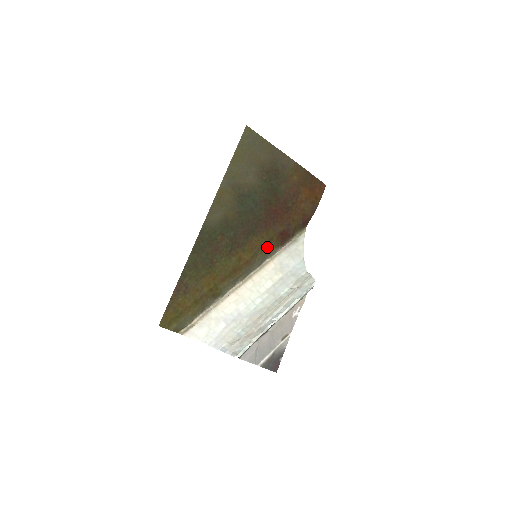
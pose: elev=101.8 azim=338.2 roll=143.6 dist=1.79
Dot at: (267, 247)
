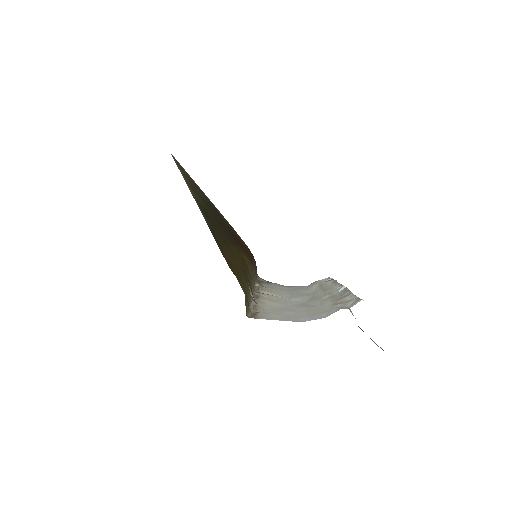
Dot at: (251, 265)
